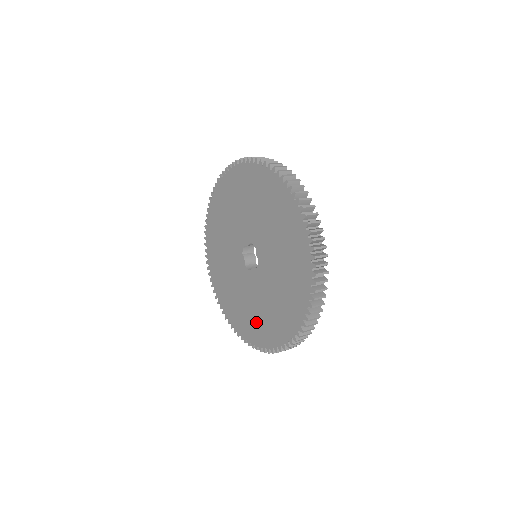
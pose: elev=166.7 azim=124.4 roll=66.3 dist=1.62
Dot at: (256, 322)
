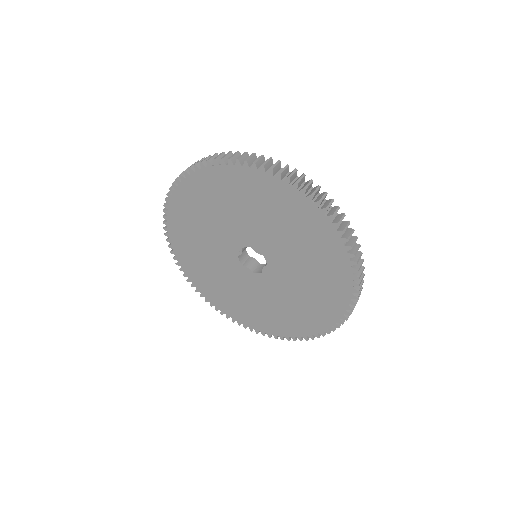
Dot at: (217, 289)
